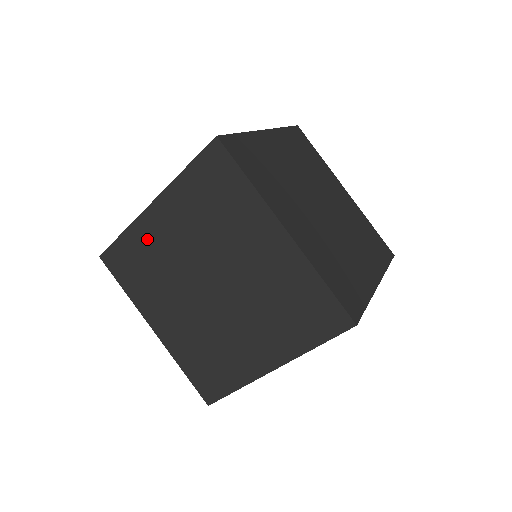
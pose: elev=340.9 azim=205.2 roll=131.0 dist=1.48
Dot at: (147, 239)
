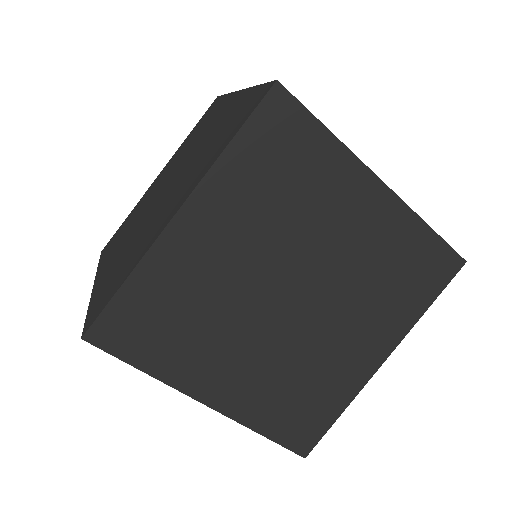
Dot at: (177, 271)
